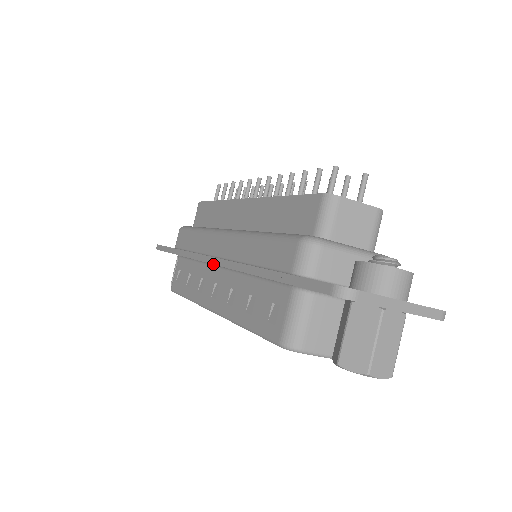
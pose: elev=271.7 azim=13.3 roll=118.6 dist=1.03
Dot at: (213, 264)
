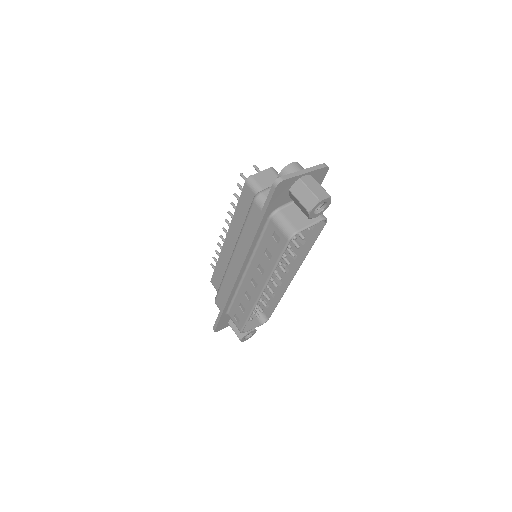
Dot at: (240, 270)
